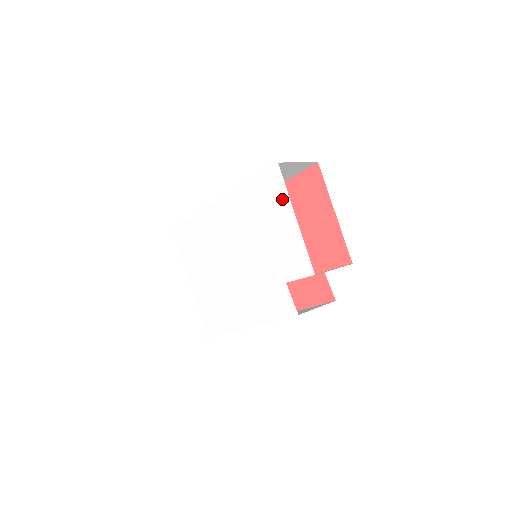
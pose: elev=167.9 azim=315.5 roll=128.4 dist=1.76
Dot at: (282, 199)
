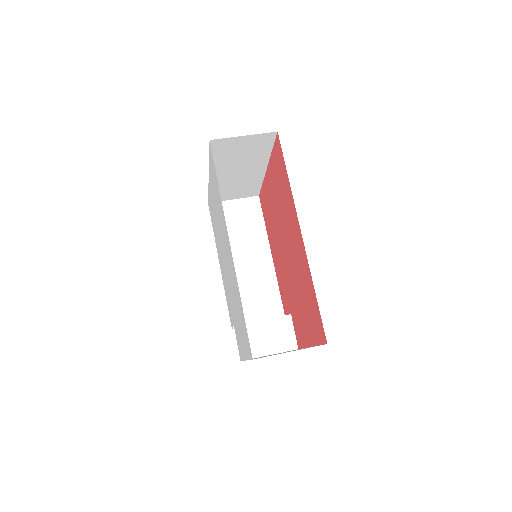
Dot at: (246, 350)
